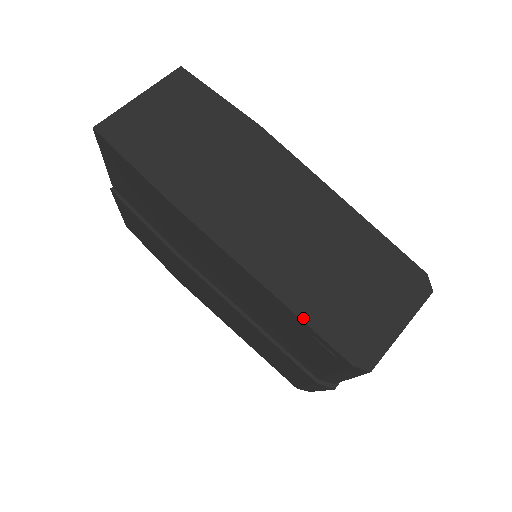
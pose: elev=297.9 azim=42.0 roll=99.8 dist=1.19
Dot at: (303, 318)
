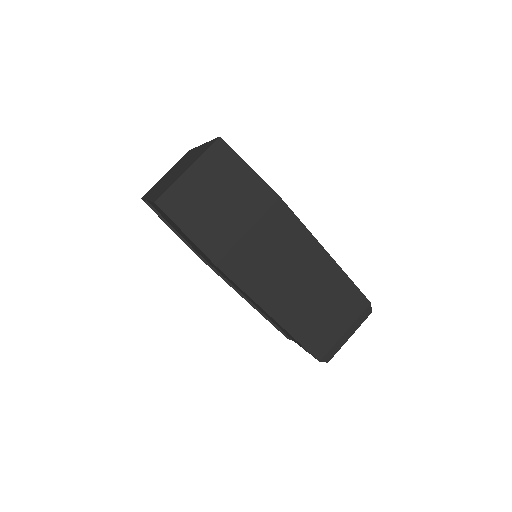
Dot at: (295, 337)
